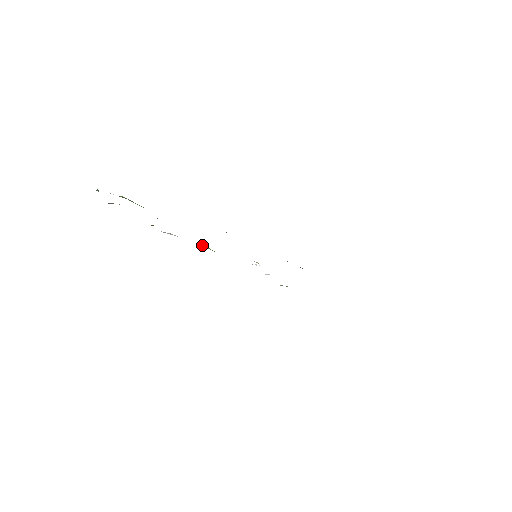
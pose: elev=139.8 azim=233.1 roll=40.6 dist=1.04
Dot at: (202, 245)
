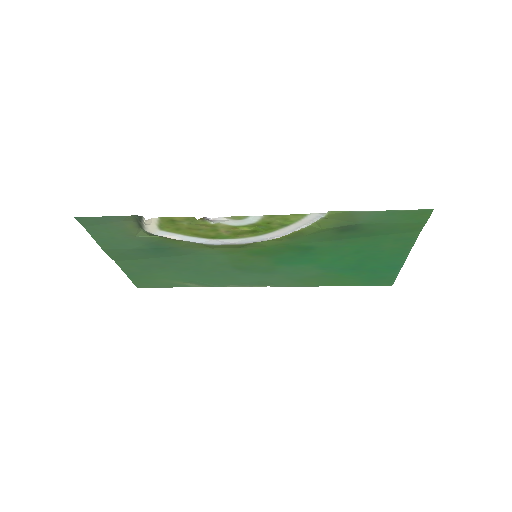
Dot at: (240, 228)
